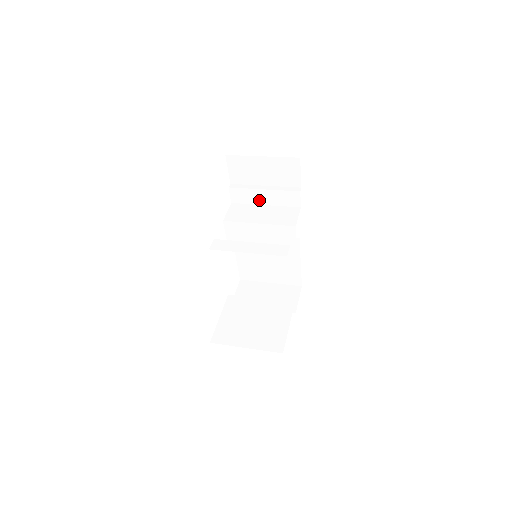
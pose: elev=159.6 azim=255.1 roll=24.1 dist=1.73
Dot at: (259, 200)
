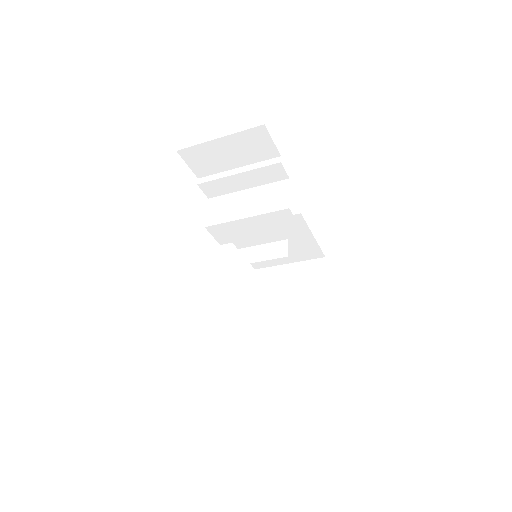
Dot at: (238, 186)
